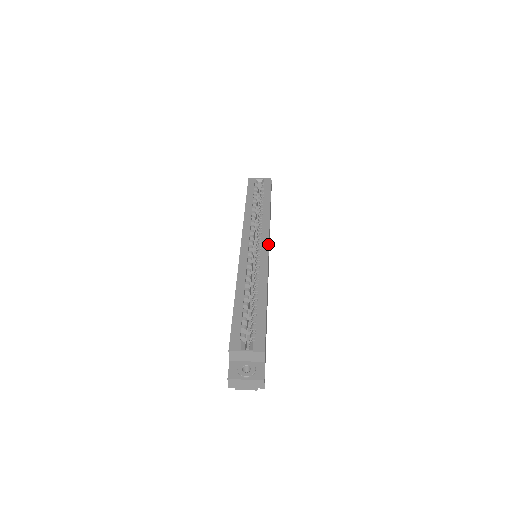
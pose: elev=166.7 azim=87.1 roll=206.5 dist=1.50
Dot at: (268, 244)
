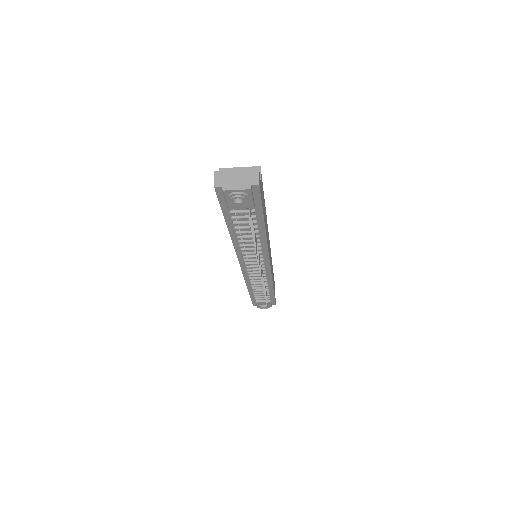
Dot at: occluded
